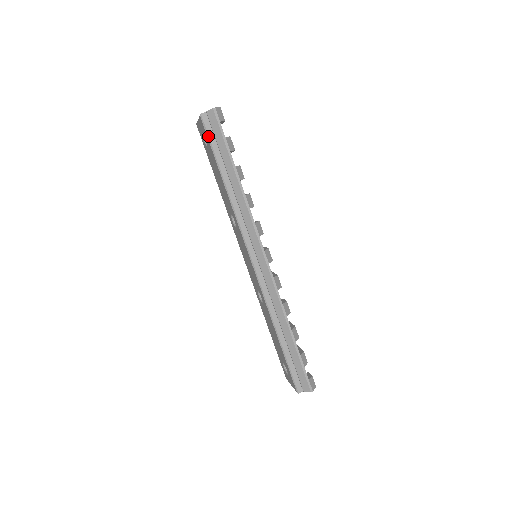
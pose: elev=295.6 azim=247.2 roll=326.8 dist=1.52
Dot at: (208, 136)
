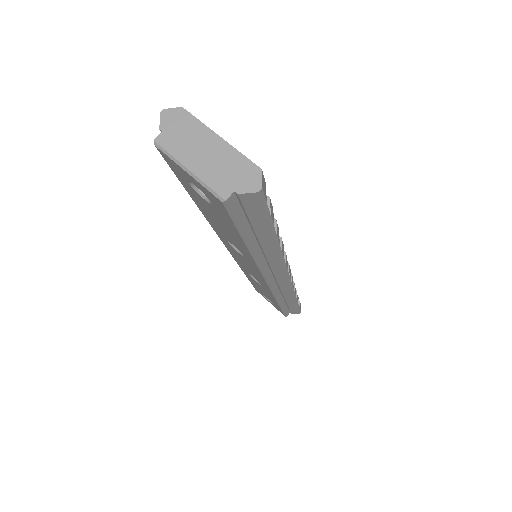
Dot at: (235, 220)
